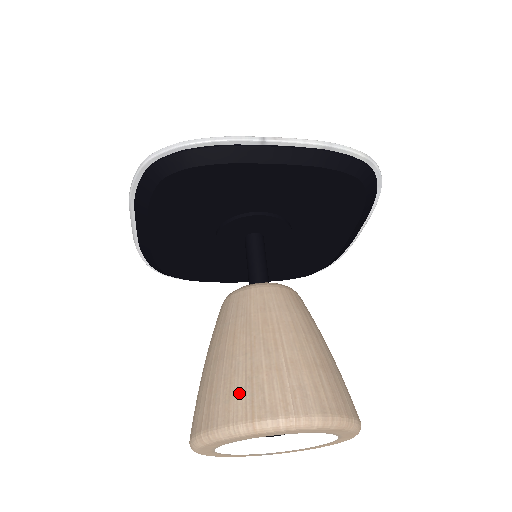
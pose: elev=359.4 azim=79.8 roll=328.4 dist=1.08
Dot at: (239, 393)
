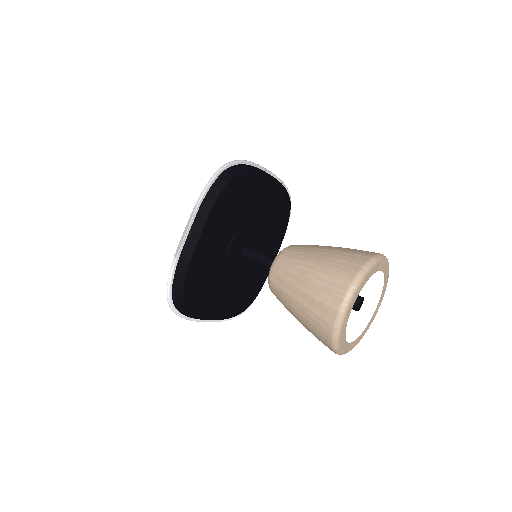
Dot at: (354, 254)
